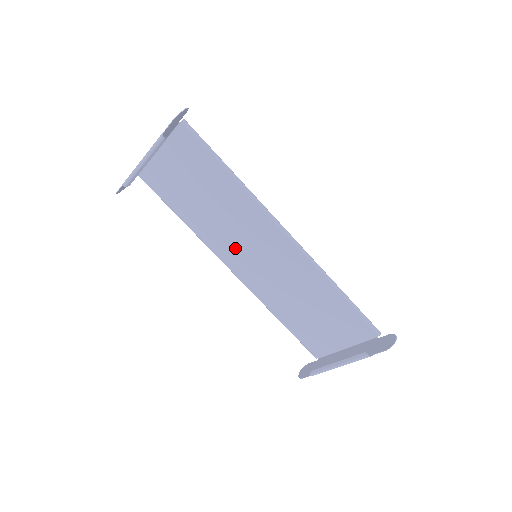
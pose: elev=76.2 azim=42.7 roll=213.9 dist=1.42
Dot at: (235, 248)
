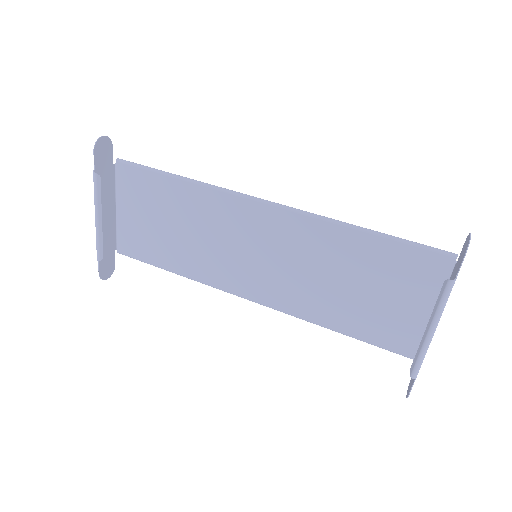
Dot at: (234, 265)
